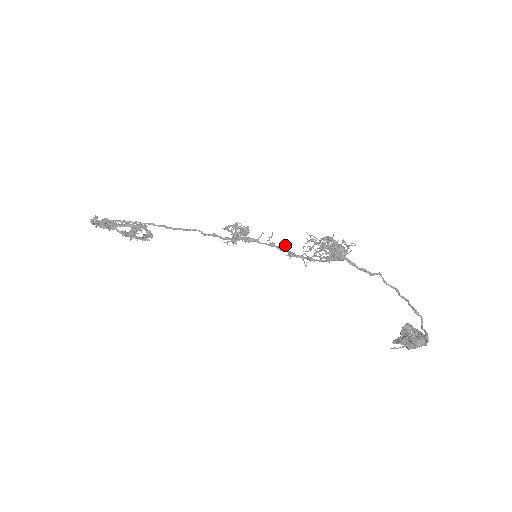
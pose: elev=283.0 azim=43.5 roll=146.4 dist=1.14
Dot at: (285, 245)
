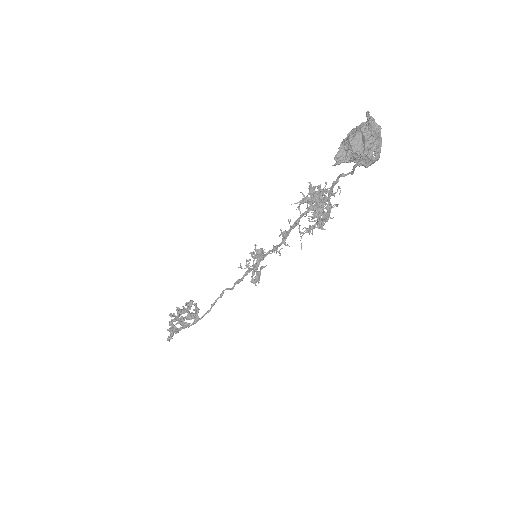
Dot at: (287, 245)
